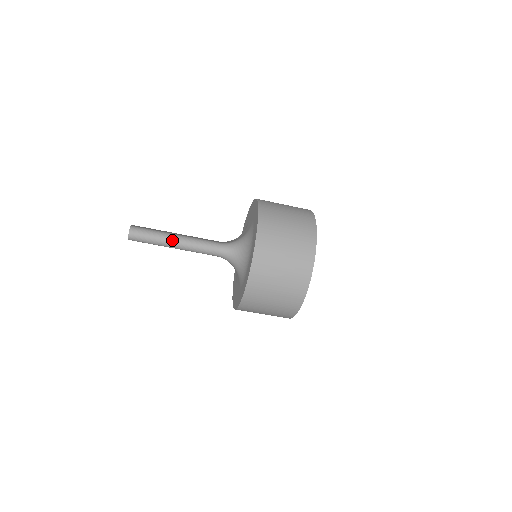
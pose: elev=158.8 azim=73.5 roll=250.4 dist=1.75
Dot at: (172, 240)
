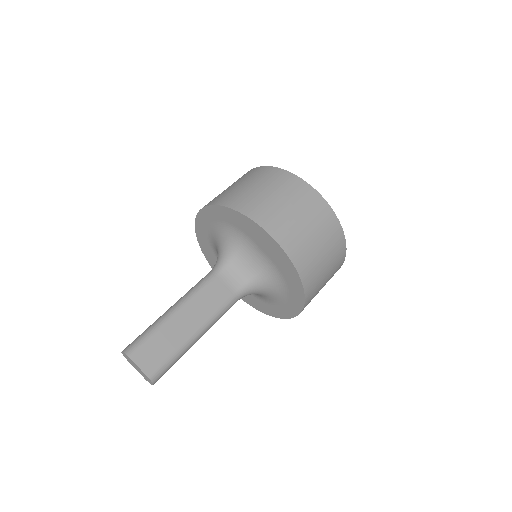
Dot at: occluded
